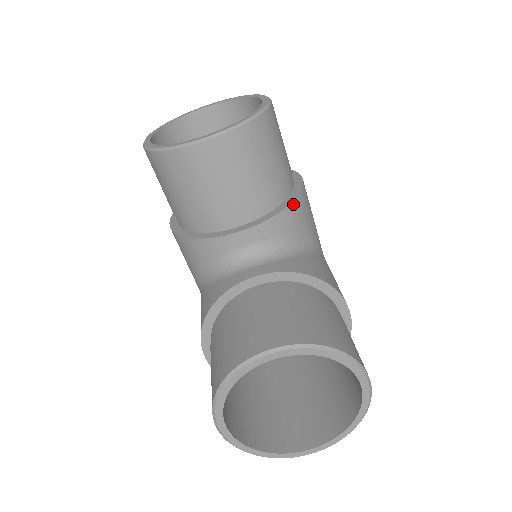
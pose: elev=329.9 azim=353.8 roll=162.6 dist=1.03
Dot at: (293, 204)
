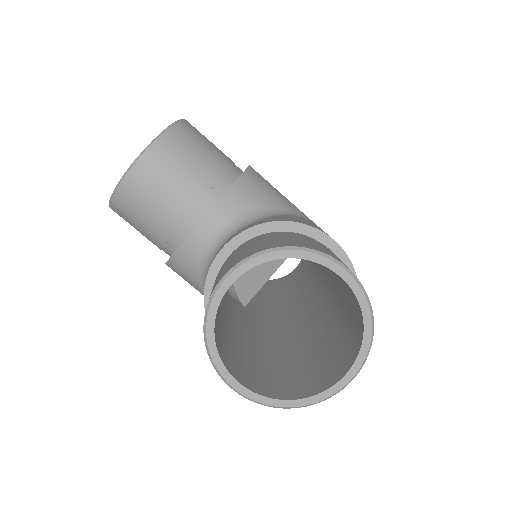
Dot at: (238, 181)
